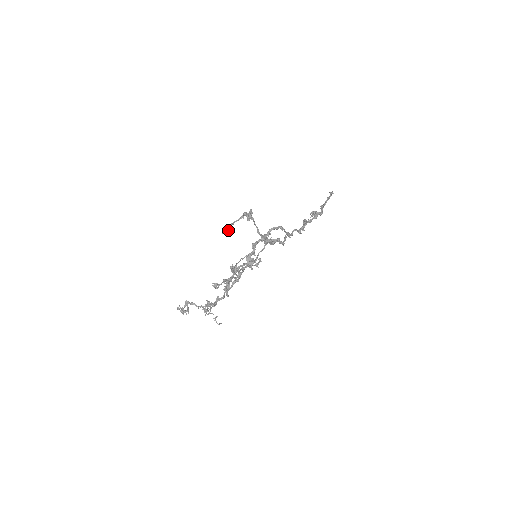
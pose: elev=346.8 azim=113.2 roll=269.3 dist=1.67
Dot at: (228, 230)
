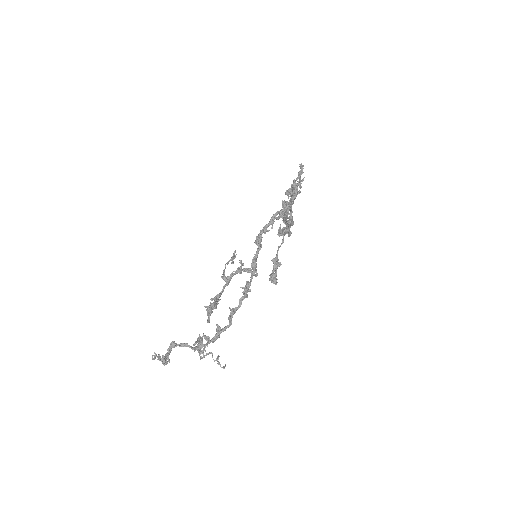
Dot at: (283, 213)
